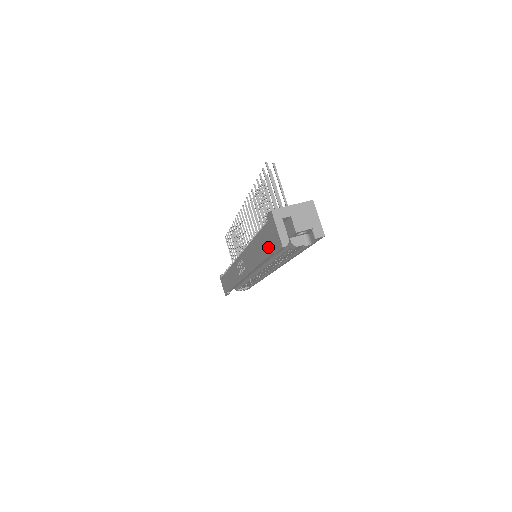
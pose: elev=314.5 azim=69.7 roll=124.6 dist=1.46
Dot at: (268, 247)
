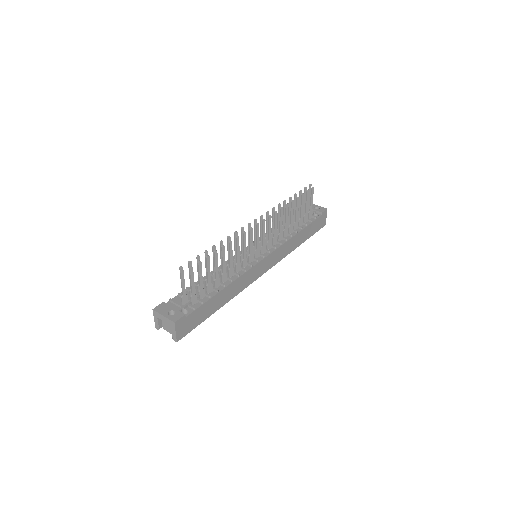
Dot at: occluded
